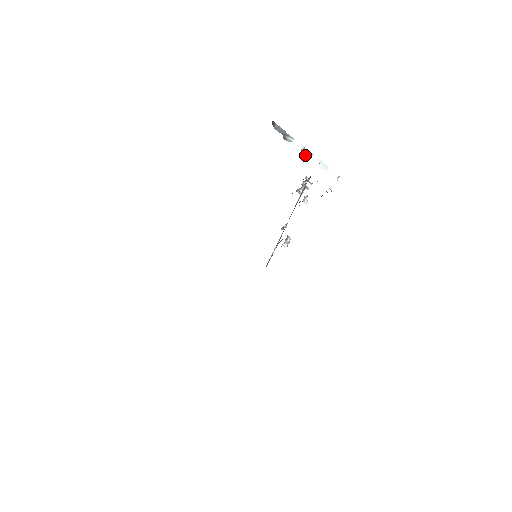
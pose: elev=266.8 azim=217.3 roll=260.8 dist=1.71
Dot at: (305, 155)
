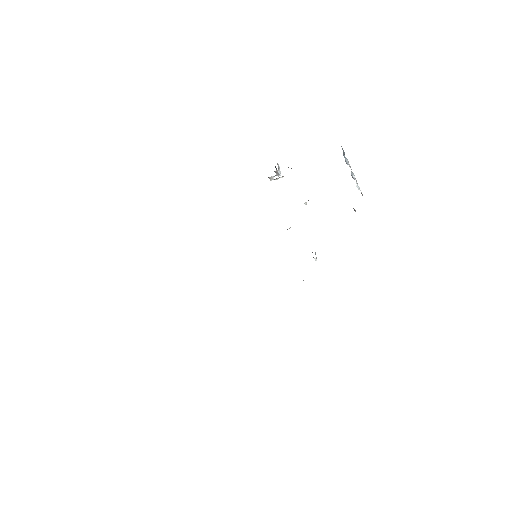
Dot at: (352, 177)
